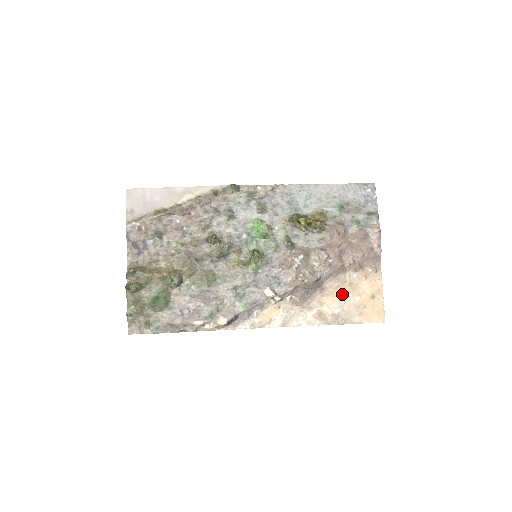
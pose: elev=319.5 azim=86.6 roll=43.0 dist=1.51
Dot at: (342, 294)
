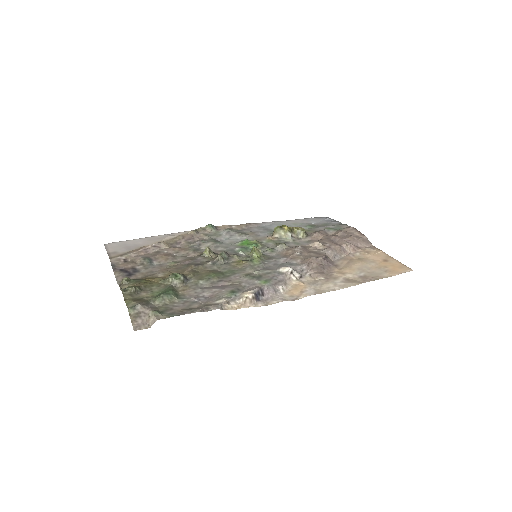
Dot at: (356, 265)
